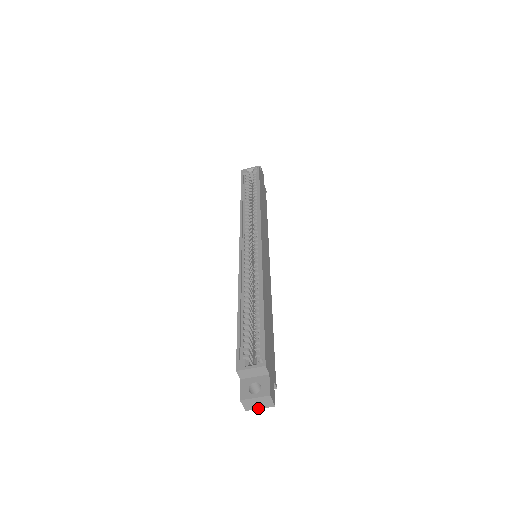
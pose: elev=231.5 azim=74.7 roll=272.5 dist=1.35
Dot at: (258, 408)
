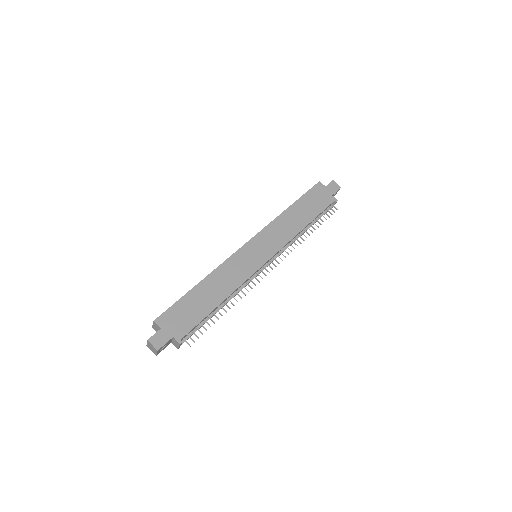
Dot at: (156, 353)
